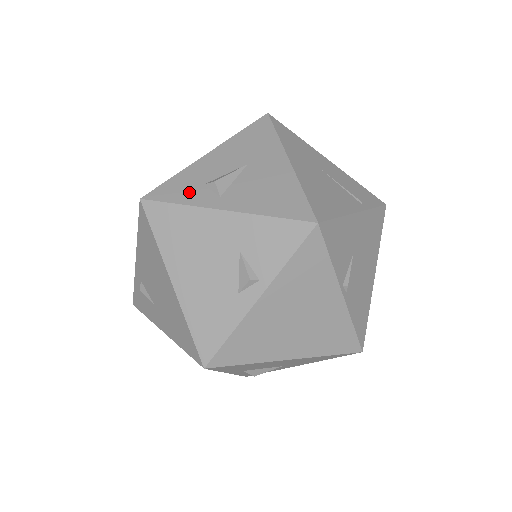
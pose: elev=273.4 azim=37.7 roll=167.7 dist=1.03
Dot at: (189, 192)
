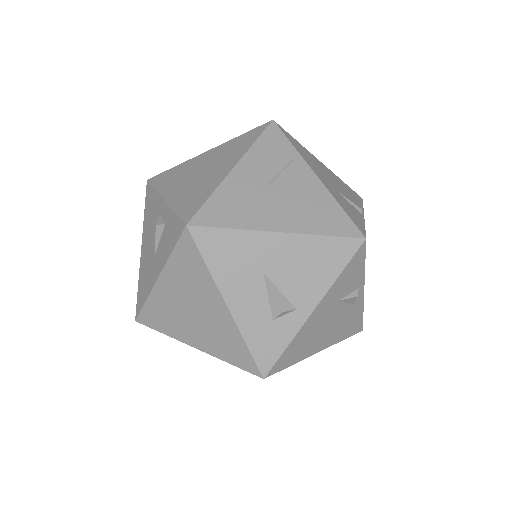
Dot at: (277, 335)
